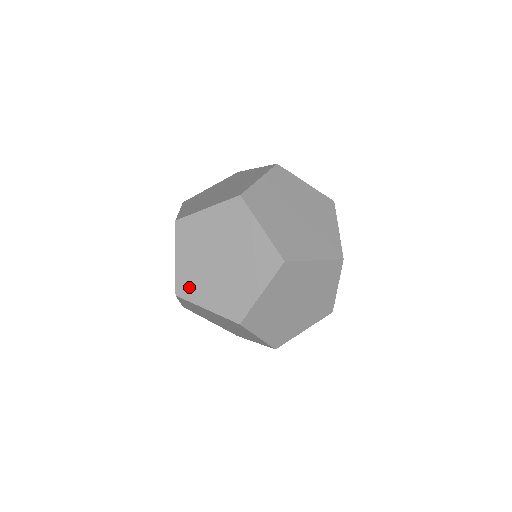
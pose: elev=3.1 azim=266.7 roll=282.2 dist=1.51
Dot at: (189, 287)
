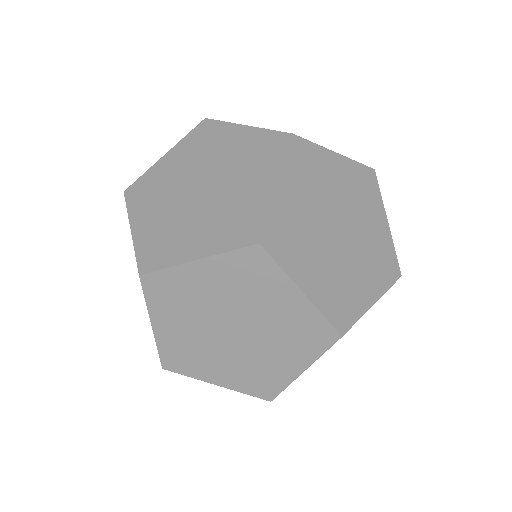
Dot at: (183, 360)
